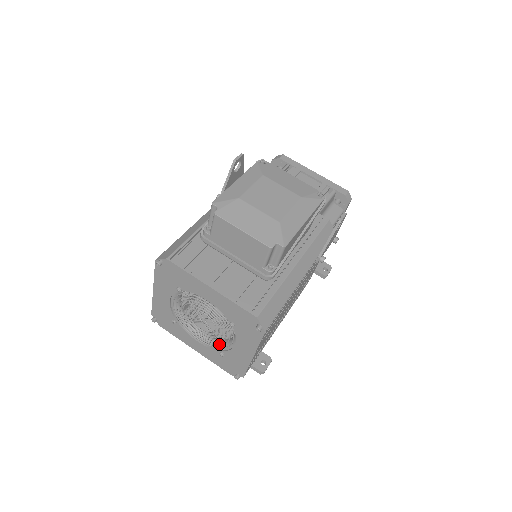
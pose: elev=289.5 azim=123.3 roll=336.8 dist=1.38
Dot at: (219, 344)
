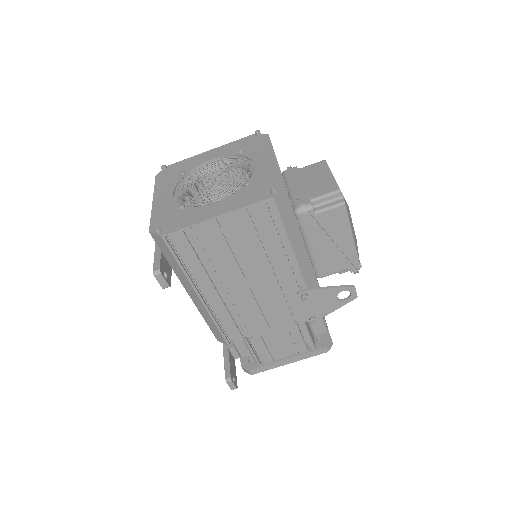
Dot at: (194, 201)
